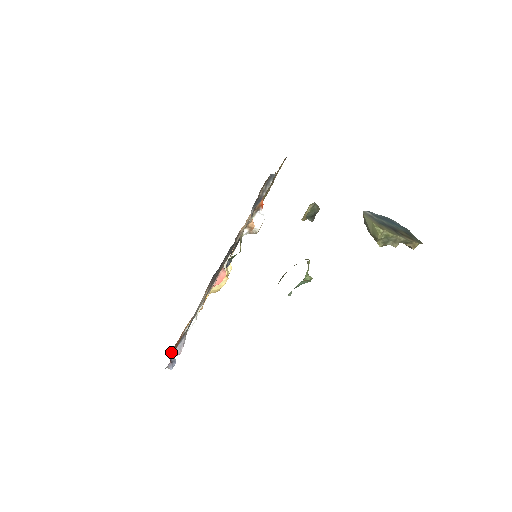
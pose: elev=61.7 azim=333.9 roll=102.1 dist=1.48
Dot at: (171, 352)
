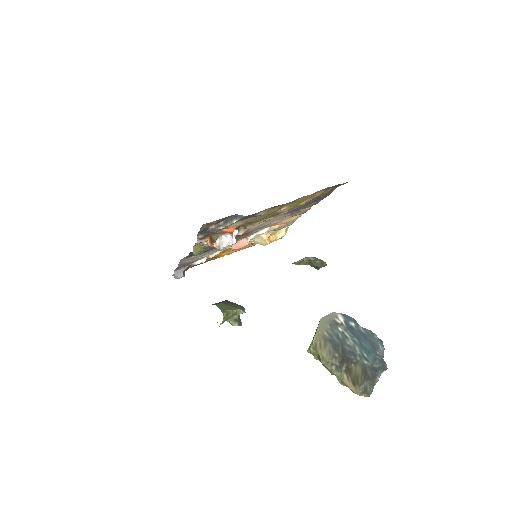
Dot at: occluded
